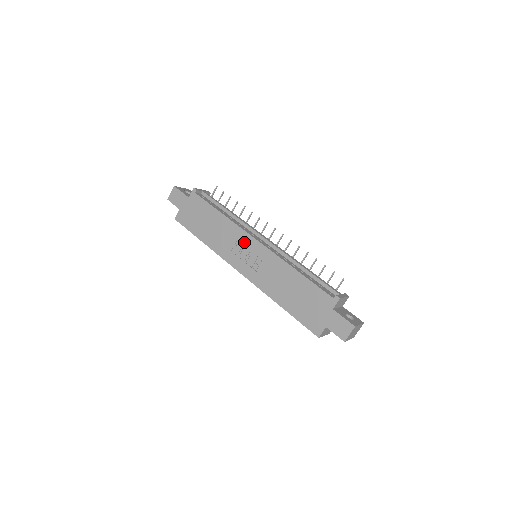
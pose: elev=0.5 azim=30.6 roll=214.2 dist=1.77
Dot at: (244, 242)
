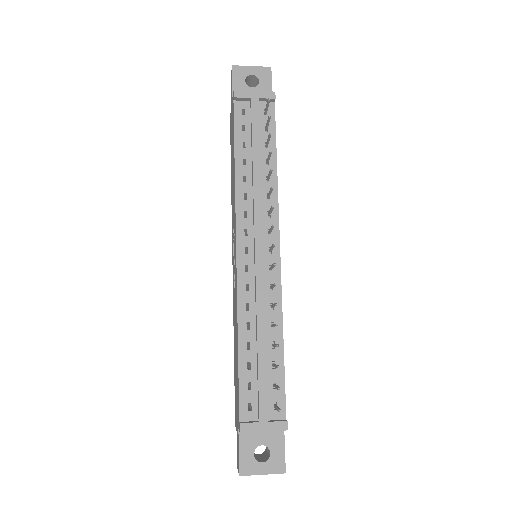
Dot at: (234, 233)
